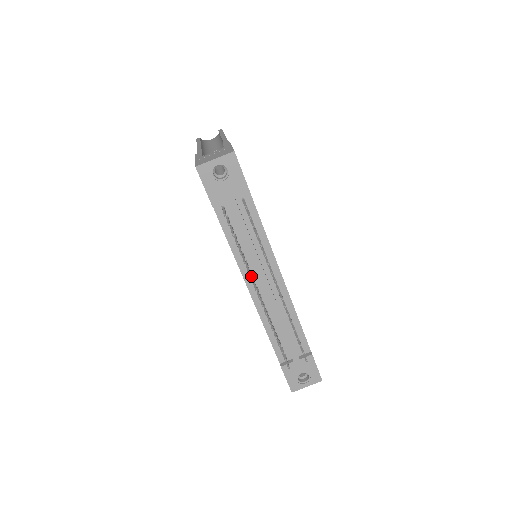
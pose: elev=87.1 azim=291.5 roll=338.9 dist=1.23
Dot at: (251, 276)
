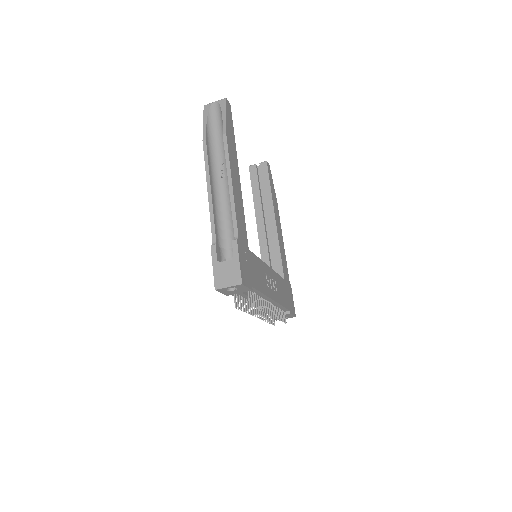
Dot at: (252, 310)
